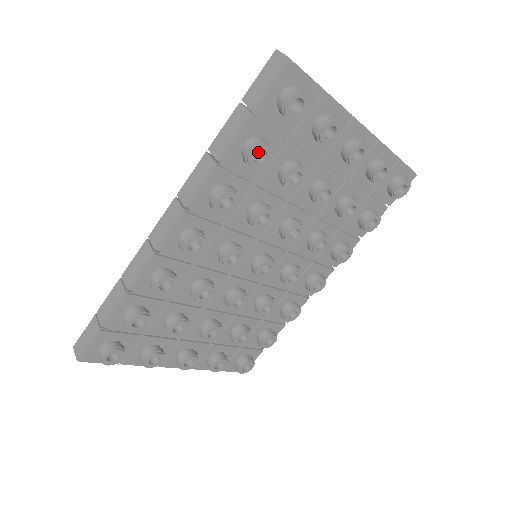
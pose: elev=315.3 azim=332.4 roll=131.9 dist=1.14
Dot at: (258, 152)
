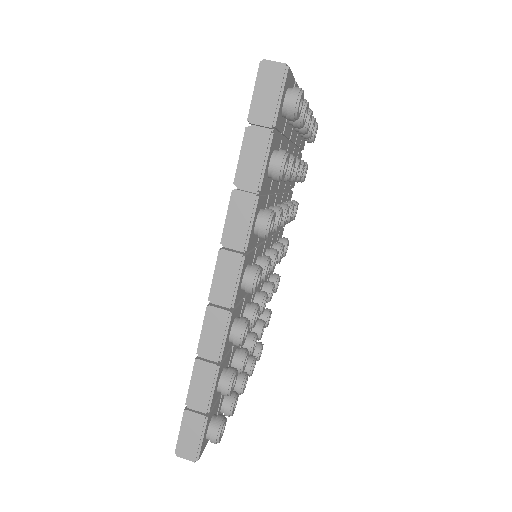
Dot at: occluded
